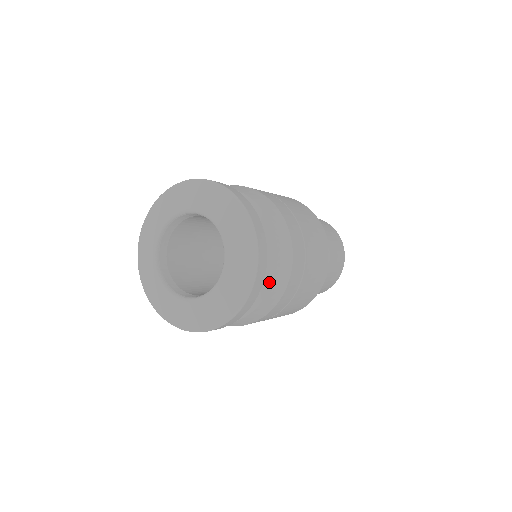
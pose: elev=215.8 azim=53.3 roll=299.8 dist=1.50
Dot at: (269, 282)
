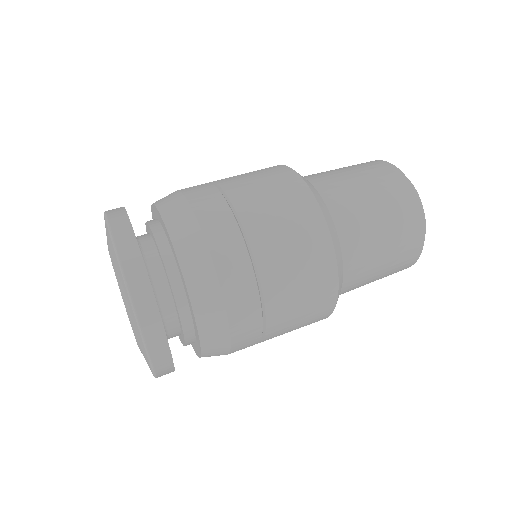
Dot at: (195, 324)
